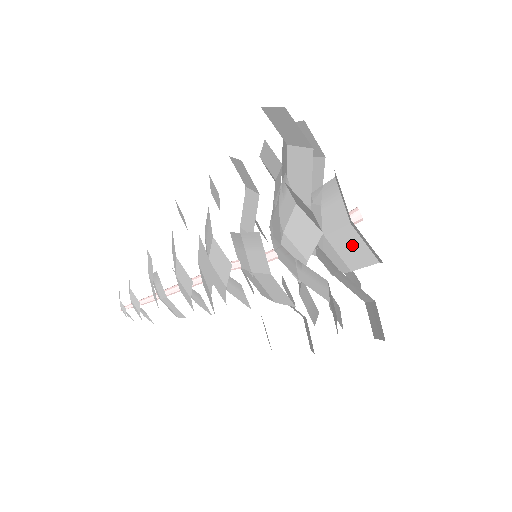
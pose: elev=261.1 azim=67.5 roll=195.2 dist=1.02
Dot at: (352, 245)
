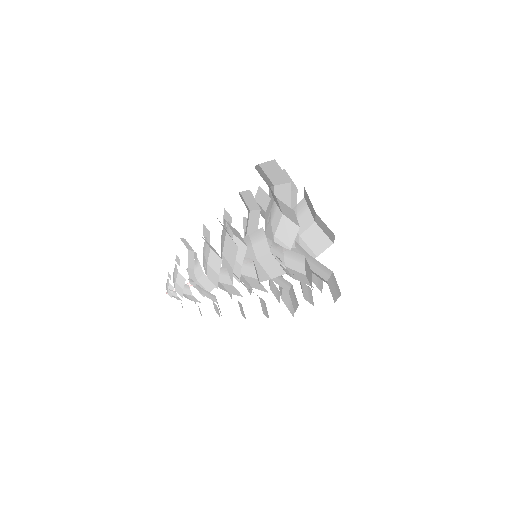
Dot at: (317, 237)
